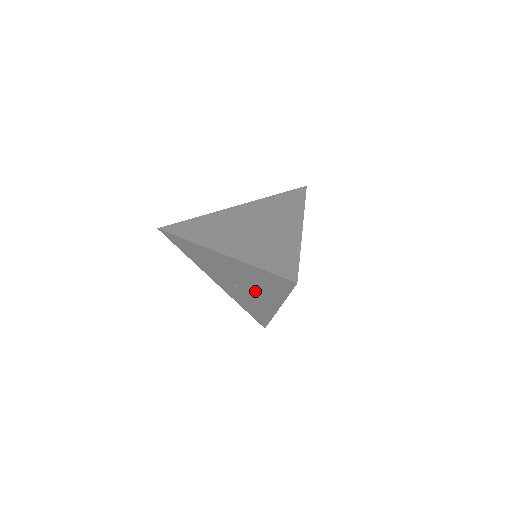
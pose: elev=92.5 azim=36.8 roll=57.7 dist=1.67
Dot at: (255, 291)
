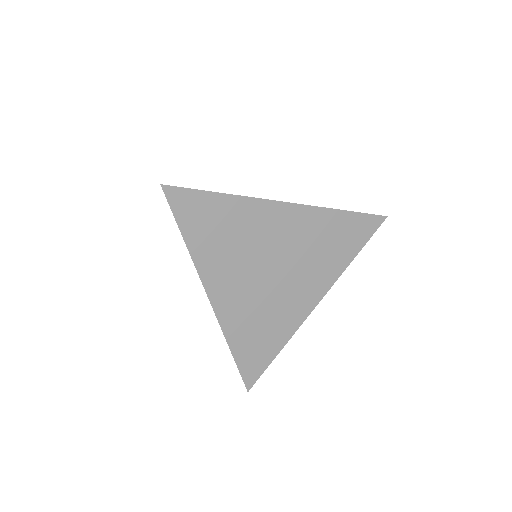
Dot at: occluded
